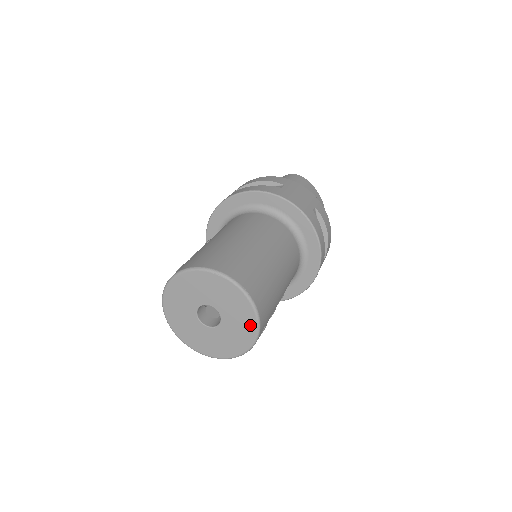
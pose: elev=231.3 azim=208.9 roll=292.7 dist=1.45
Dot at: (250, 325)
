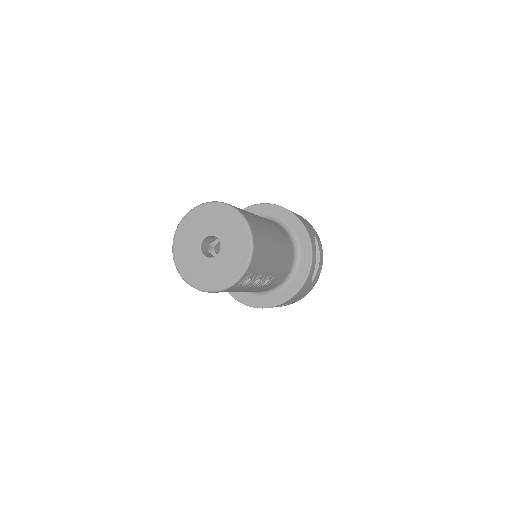
Dot at: (243, 257)
